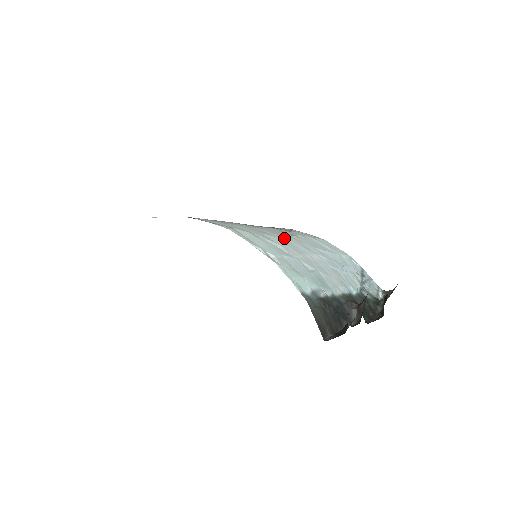
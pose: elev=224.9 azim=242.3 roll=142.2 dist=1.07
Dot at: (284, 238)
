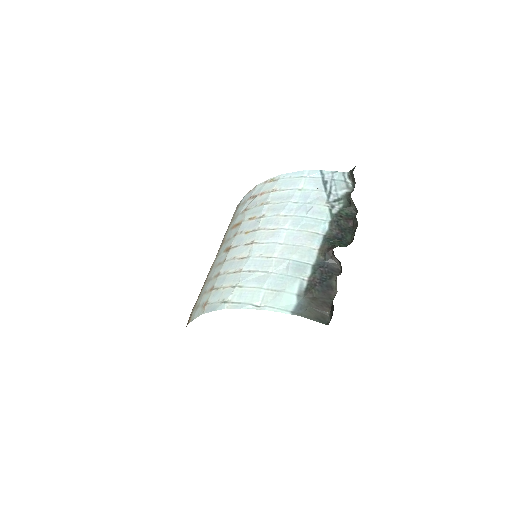
Dot at: (256, 245)
